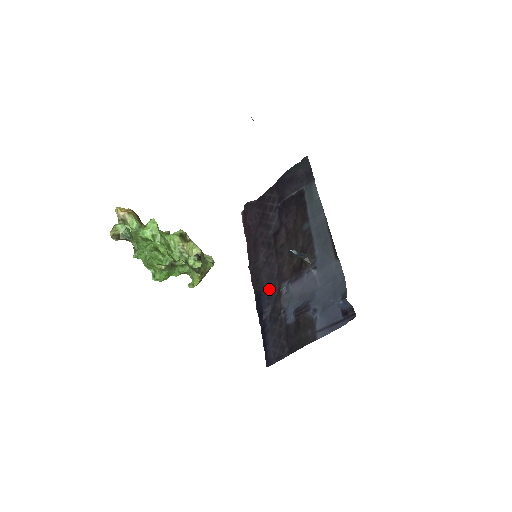
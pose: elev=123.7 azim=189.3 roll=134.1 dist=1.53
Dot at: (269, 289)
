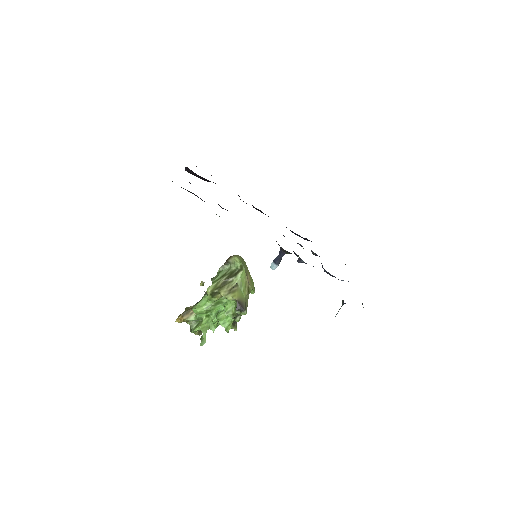
Dot at: occluded
